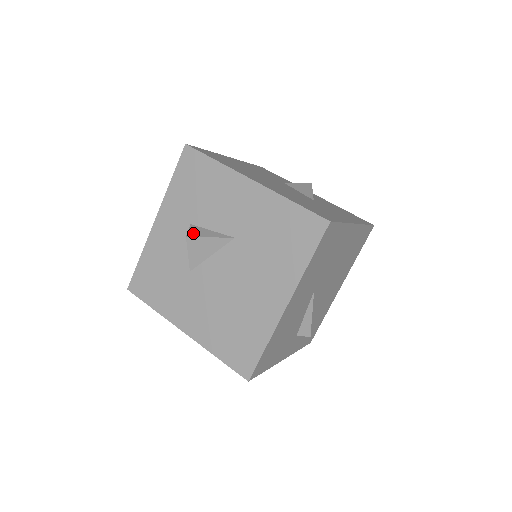
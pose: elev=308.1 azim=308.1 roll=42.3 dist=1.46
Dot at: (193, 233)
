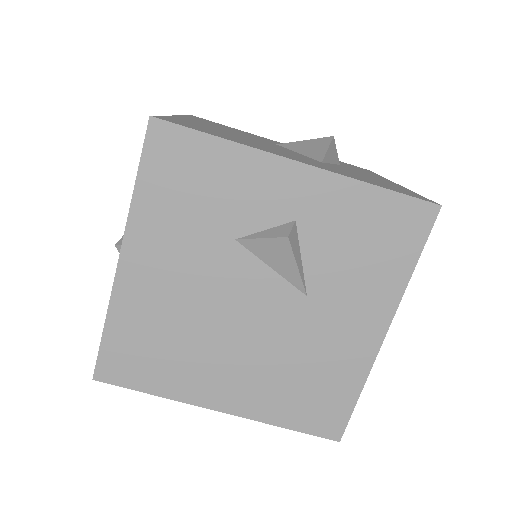
Dot at: occluded
